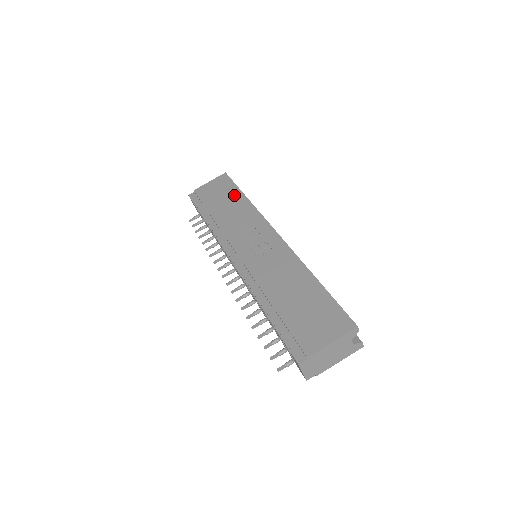
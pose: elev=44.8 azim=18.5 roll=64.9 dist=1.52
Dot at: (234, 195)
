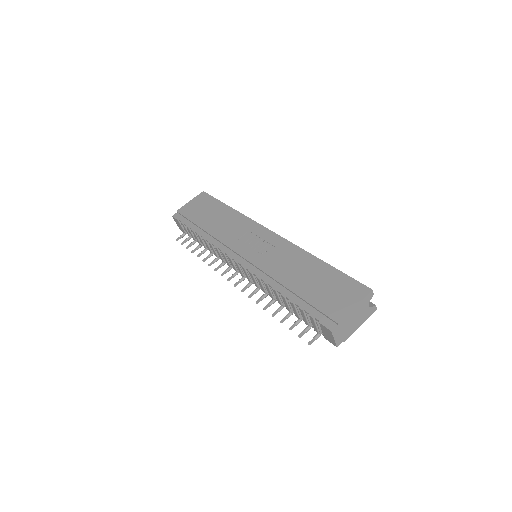
Dot at: (219, 208)
